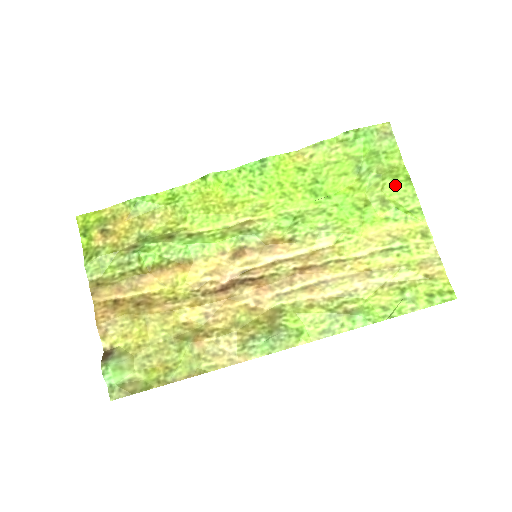
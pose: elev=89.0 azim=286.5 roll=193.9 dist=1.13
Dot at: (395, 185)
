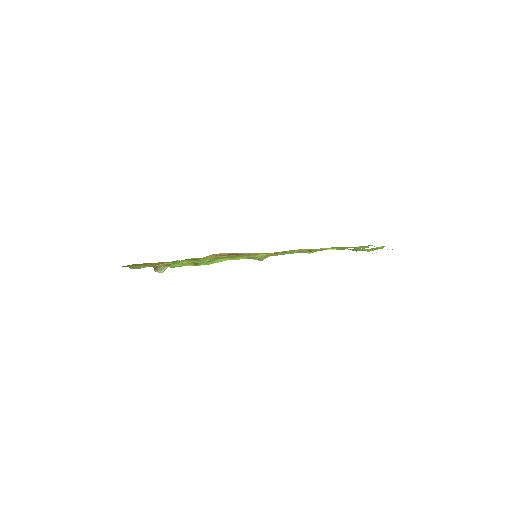
Dot at: occluded
